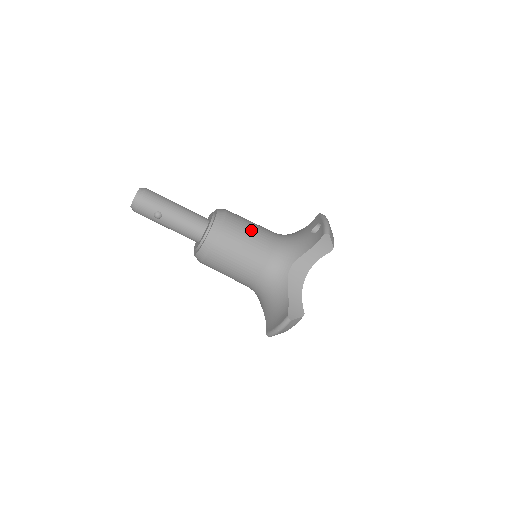
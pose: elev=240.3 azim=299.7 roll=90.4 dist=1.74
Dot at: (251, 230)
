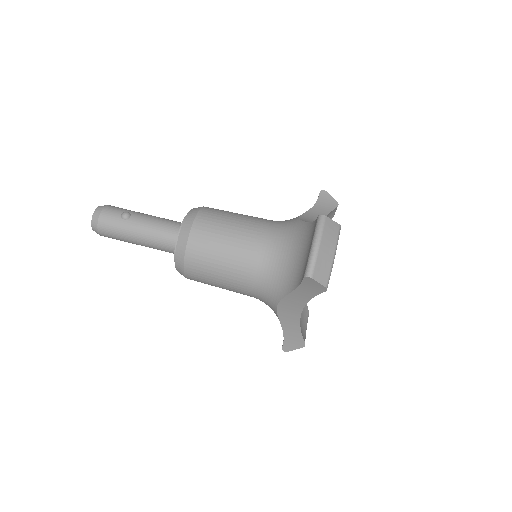
Dot at: occluded
